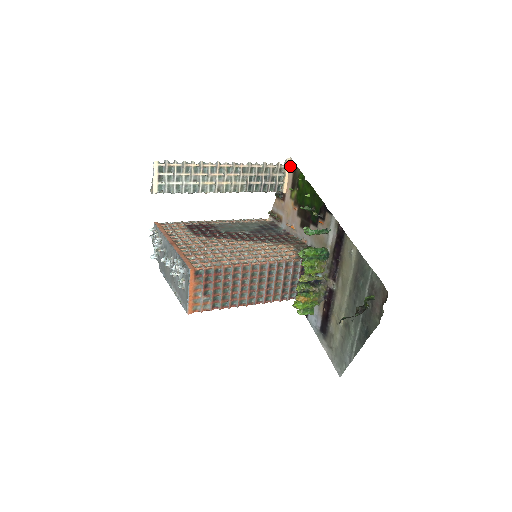
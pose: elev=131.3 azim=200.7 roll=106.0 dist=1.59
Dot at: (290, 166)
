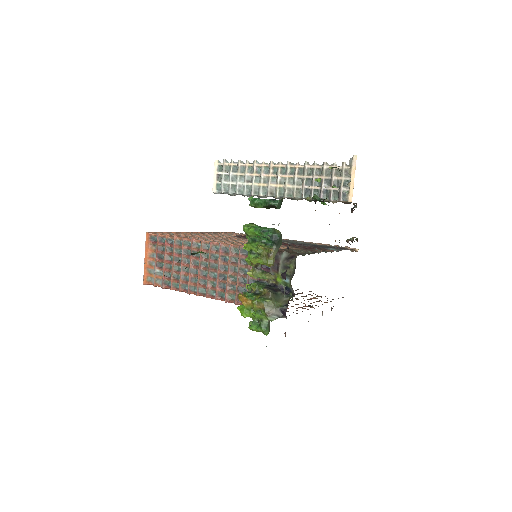
Dot at: (355, 165)
